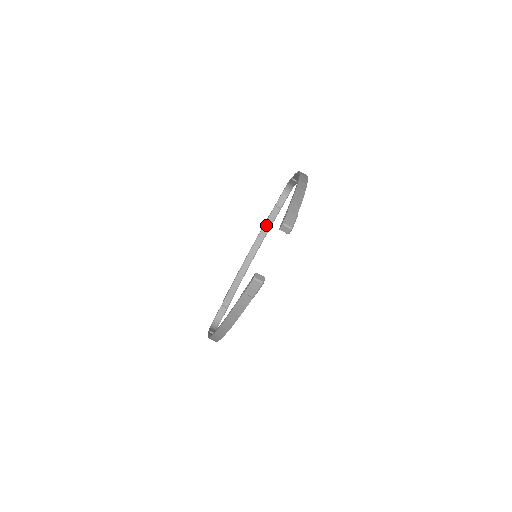
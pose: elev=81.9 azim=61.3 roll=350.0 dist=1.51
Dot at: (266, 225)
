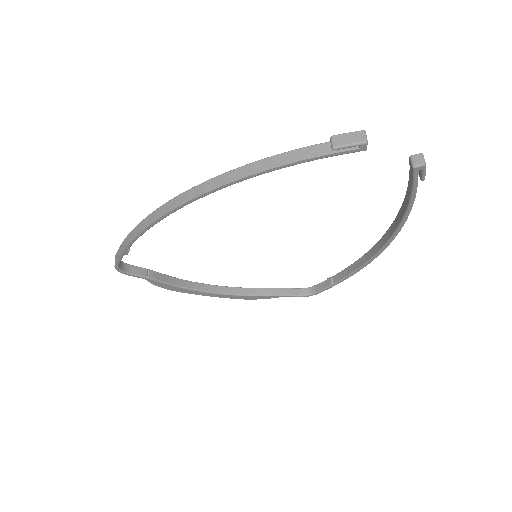
Dot at: (256, 290)
